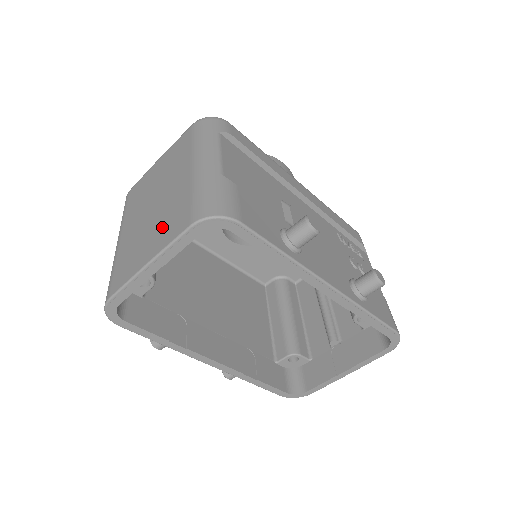
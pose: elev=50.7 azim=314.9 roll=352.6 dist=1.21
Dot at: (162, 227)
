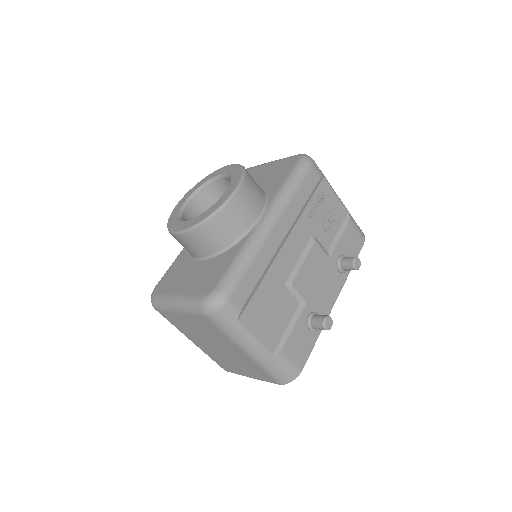
Dot at: (247, 369)
